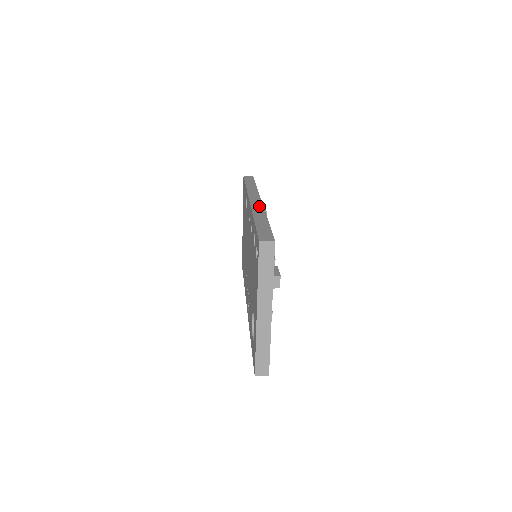
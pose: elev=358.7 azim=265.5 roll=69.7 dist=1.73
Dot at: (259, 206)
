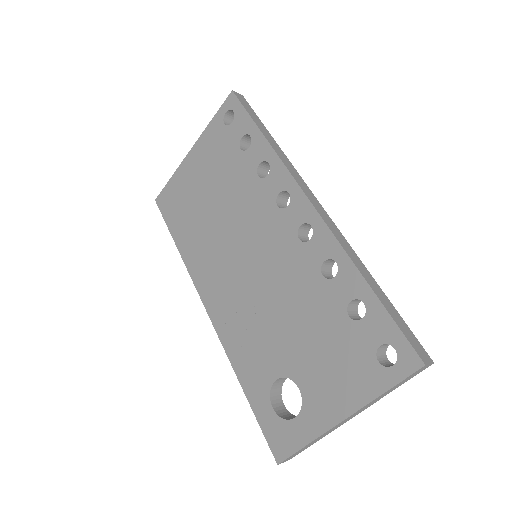
Dot at: (335, 227)
